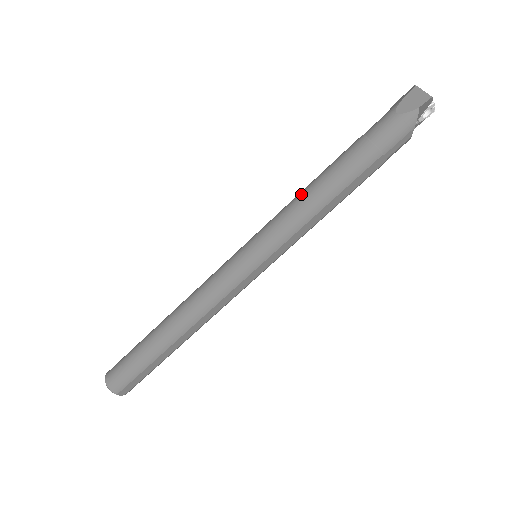
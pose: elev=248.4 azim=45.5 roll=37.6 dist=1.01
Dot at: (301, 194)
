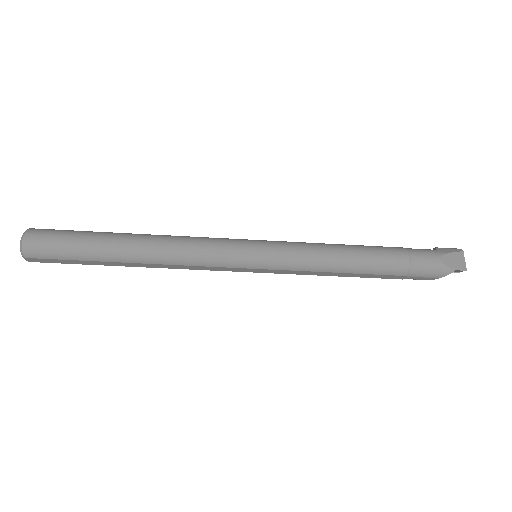
Dot at: (333, 248)
